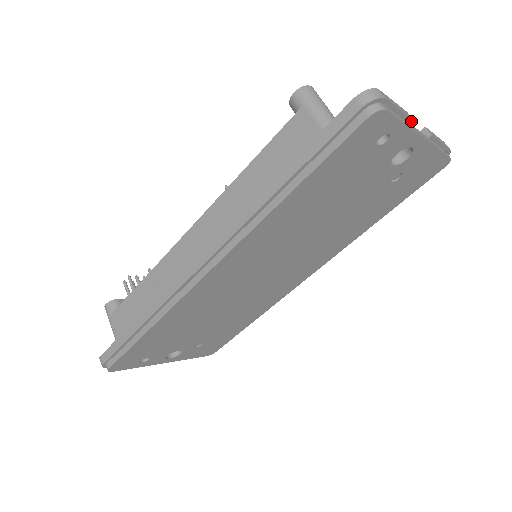
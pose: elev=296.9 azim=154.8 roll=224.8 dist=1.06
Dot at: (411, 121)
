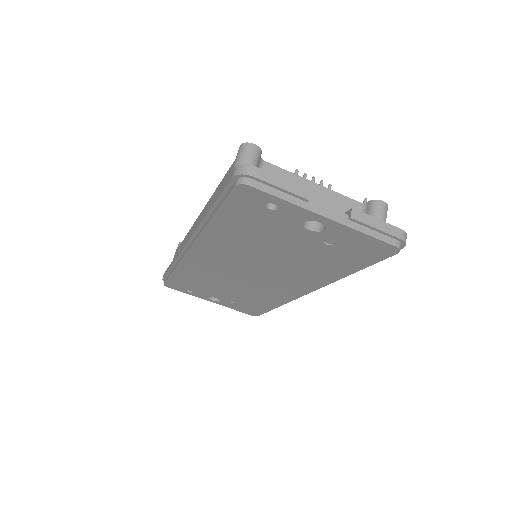
Dot at: (306, 199)
